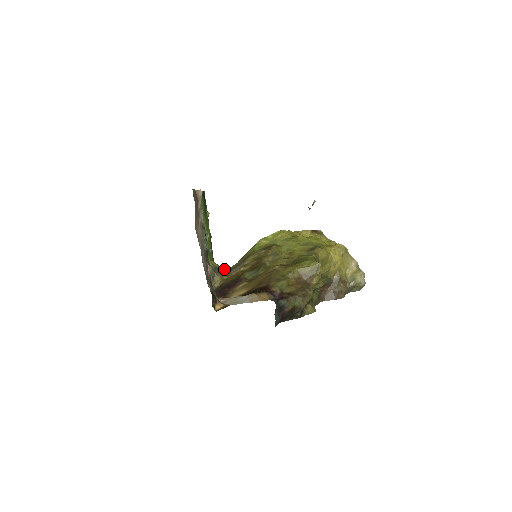
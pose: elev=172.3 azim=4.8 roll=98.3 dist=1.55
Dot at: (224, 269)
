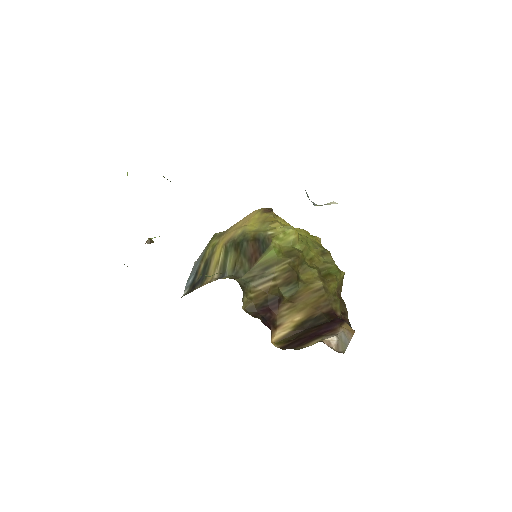
Dot at: (240, 282)
